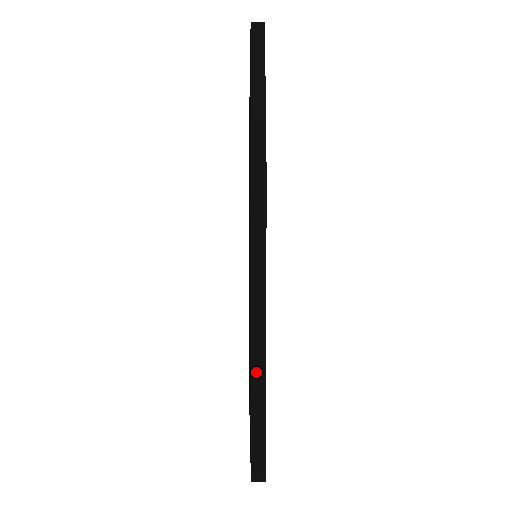
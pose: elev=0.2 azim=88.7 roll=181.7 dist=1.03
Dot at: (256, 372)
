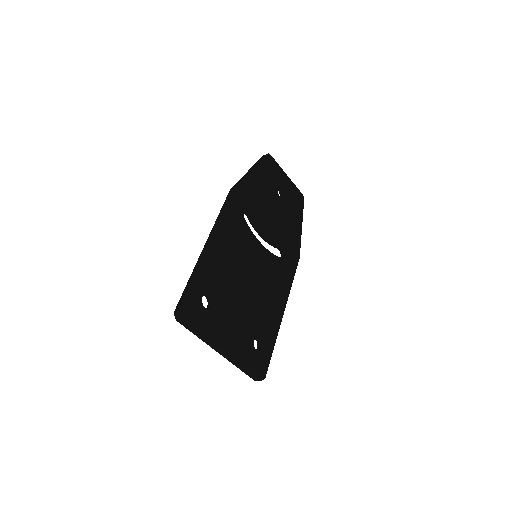
Dot at: (198, 263)
